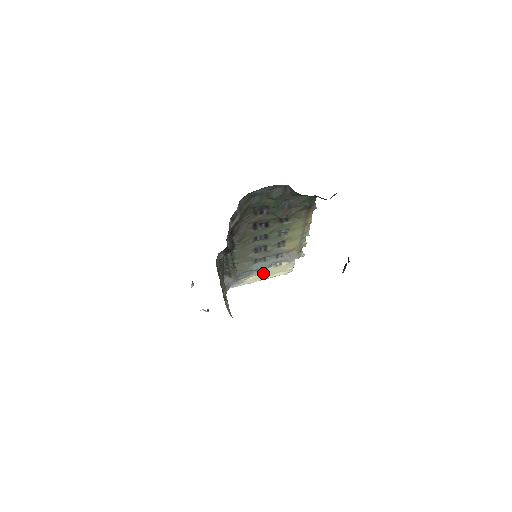
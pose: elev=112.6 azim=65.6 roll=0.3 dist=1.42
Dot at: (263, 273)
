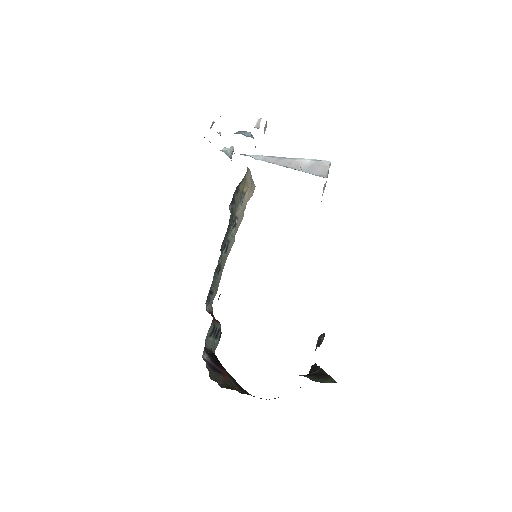
Dot at: occluded
